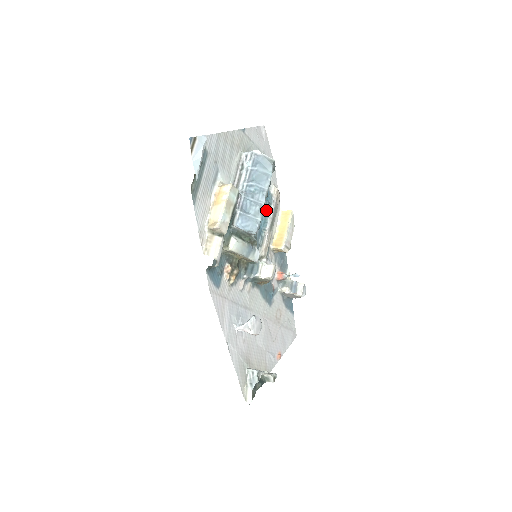
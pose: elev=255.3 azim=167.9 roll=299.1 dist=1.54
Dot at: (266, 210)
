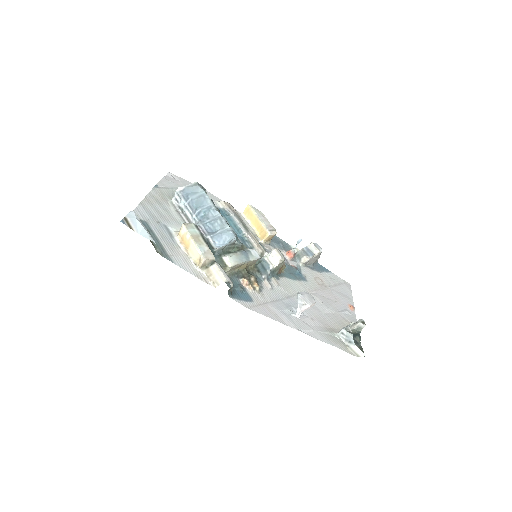
Dot at: (230, 222)
